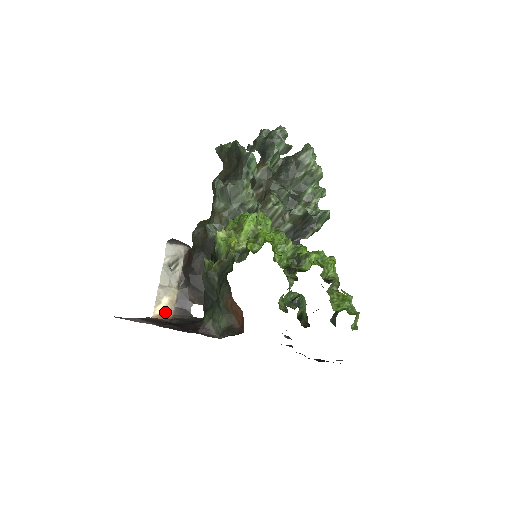
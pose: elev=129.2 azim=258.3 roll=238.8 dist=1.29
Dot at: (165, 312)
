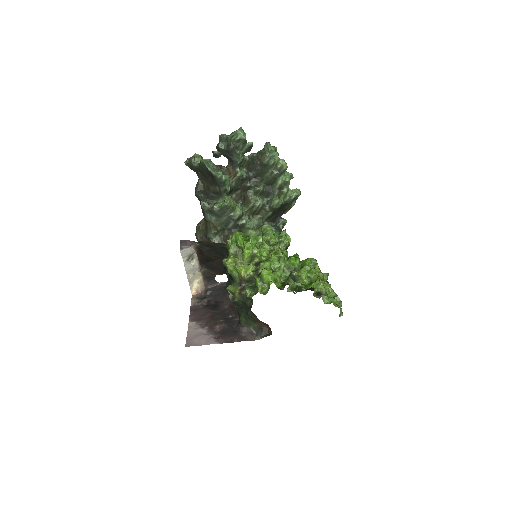
Dot at: (199, 288)
